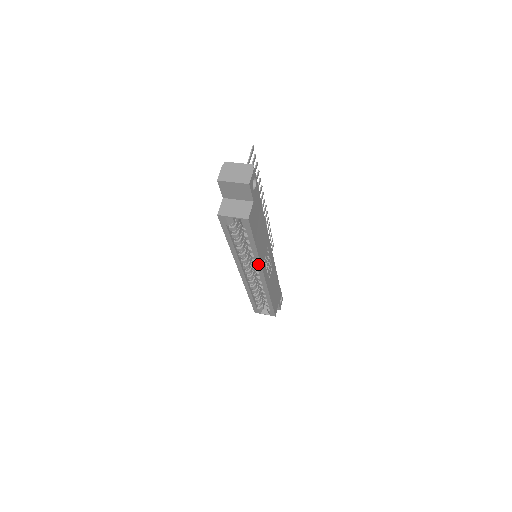
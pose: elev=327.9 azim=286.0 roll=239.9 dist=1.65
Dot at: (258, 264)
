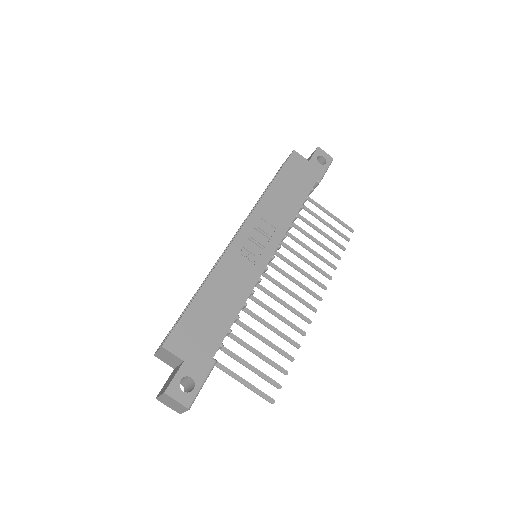
Dot at: (255, 208)
